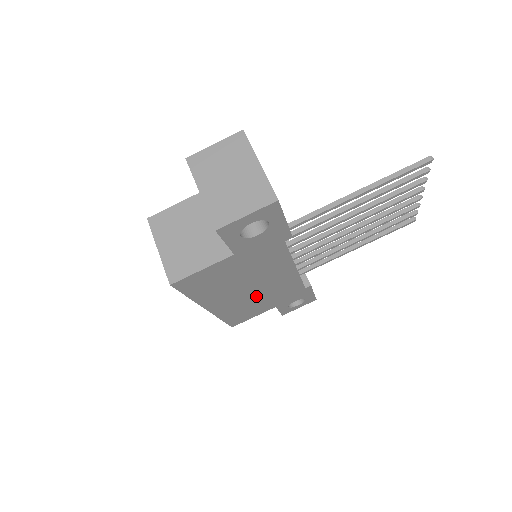
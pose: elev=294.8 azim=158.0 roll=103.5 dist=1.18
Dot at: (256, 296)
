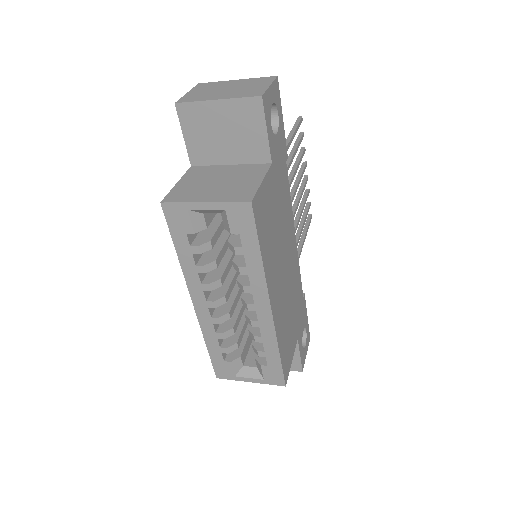
Dot at: (287, 294)
